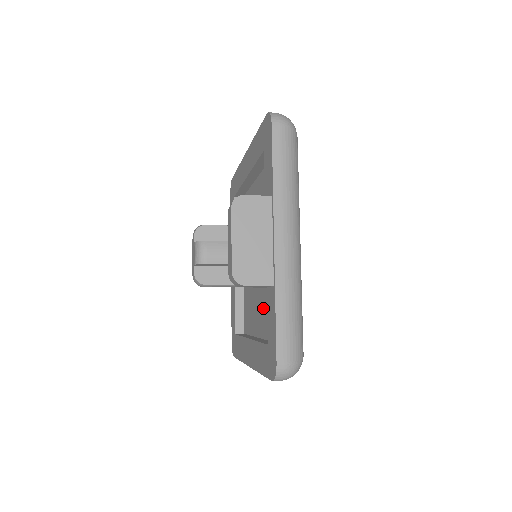
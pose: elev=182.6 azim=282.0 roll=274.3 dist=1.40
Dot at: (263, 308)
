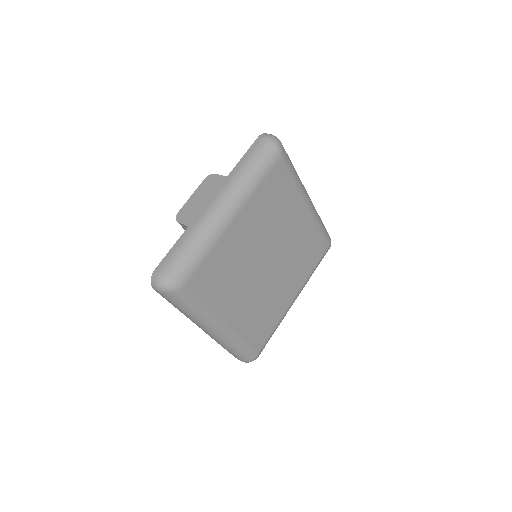
Dot at: occluded
